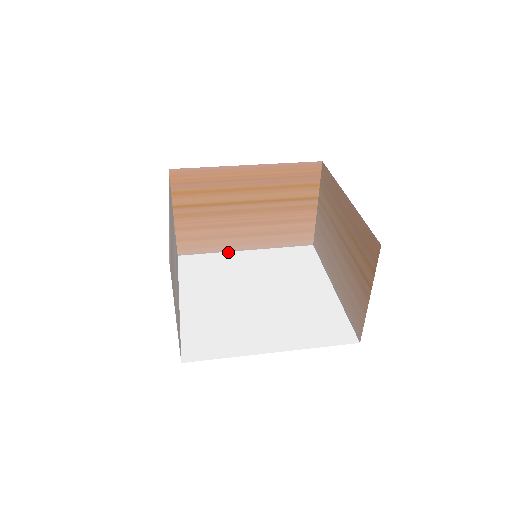
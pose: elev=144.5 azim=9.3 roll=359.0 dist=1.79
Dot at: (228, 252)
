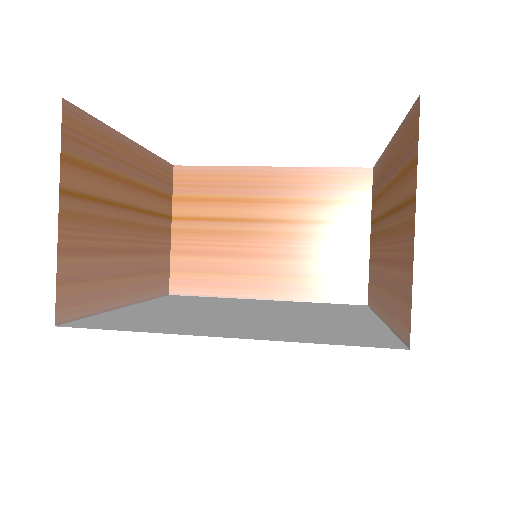
Dot at: (238, 298)
